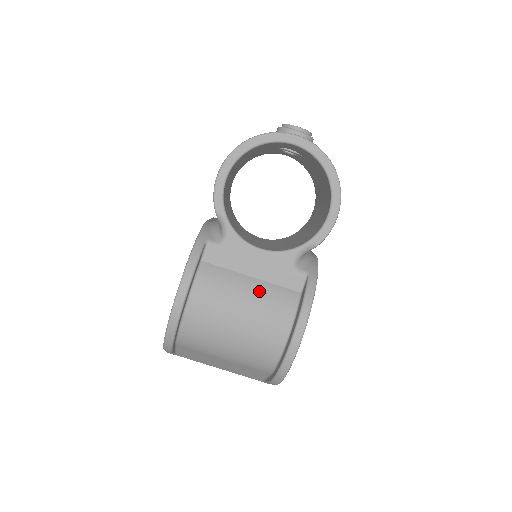
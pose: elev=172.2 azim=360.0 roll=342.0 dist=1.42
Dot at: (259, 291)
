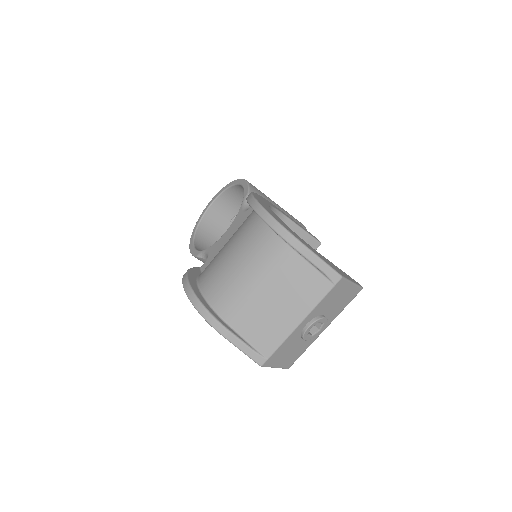
Dot at: occluded
